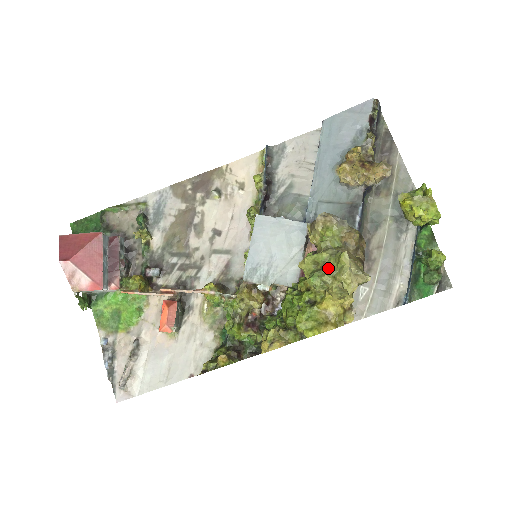
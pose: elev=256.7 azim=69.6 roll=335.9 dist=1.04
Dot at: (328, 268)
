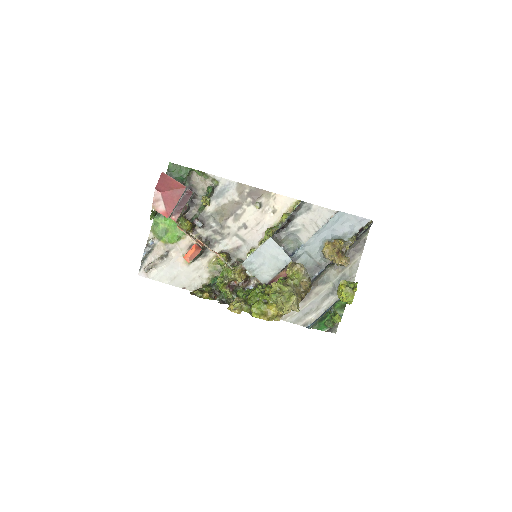
Dot at: (283, 296)
